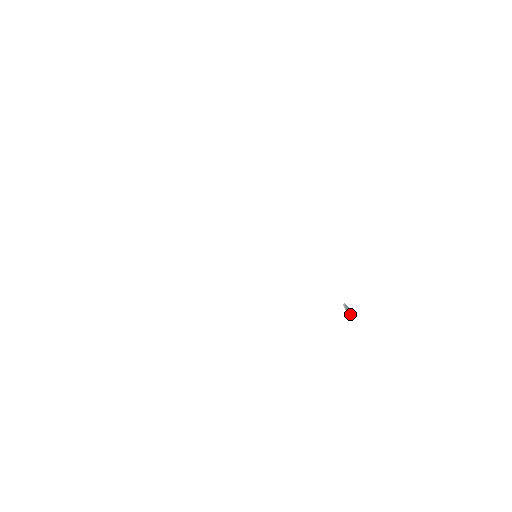
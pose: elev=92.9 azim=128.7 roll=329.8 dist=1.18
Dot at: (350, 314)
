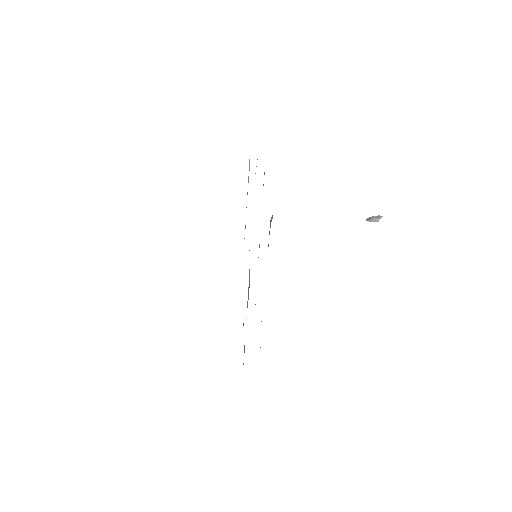
Dot at: (374, 220)
